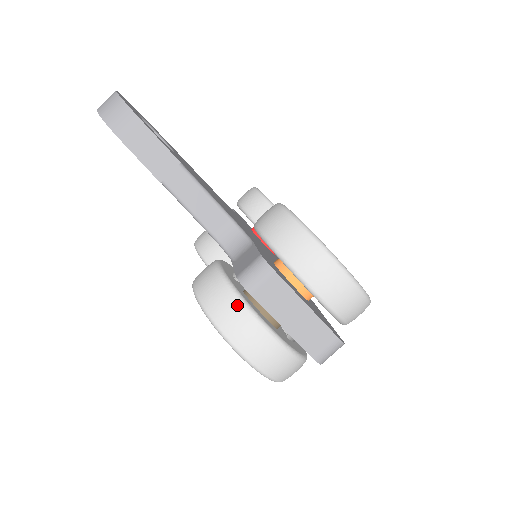
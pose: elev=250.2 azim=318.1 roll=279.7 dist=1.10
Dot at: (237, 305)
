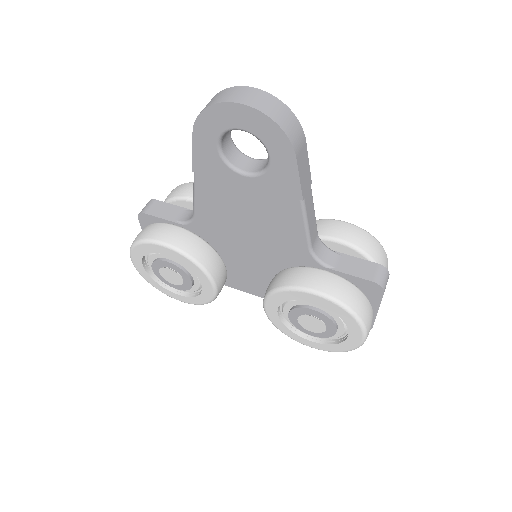
Dot at: (368, 302)
